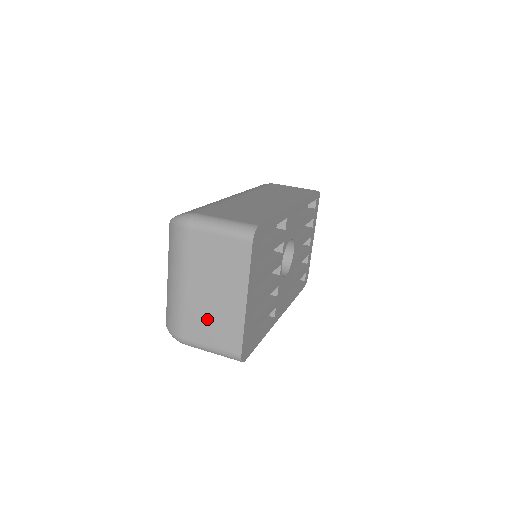
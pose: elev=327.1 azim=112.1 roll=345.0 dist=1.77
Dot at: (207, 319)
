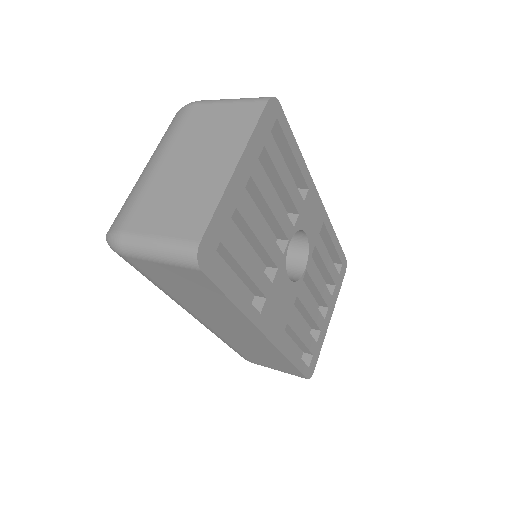
Dot at: (171, 198)
